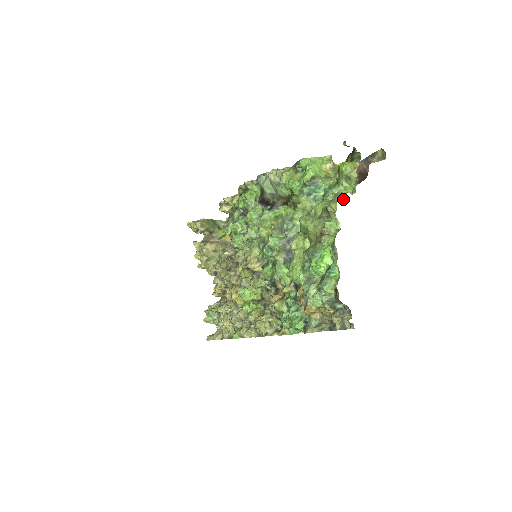
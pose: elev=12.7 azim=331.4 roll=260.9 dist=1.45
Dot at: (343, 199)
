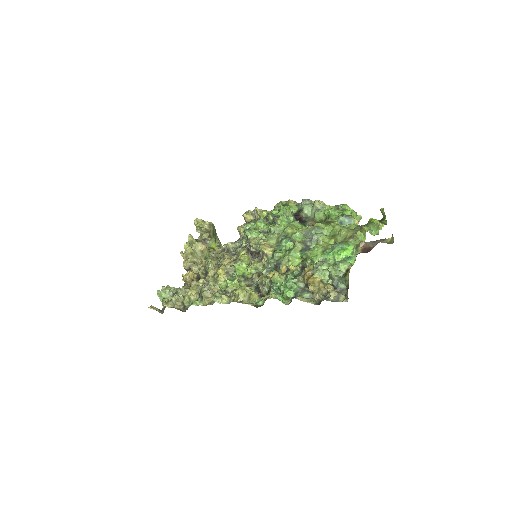
Dot at: (371, 231)
